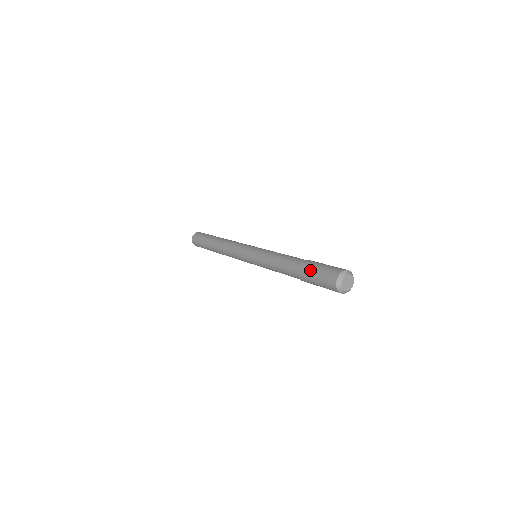
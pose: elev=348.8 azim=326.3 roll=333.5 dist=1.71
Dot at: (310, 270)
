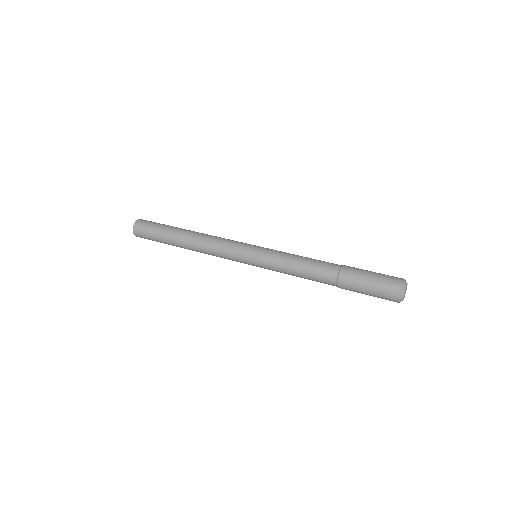
Dot at: (358, 286)
